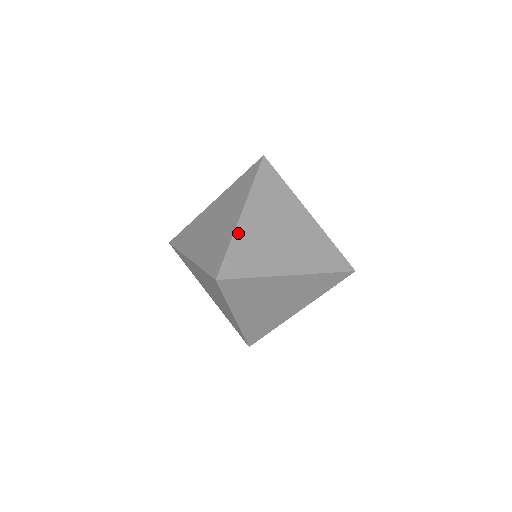
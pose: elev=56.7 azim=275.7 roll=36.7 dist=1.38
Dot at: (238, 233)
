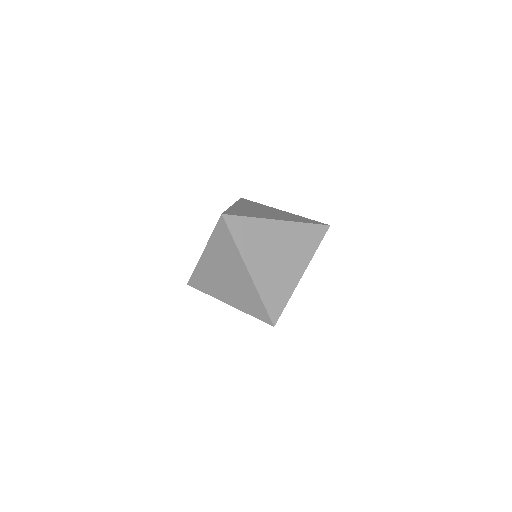
Dot at: (232, 208)
